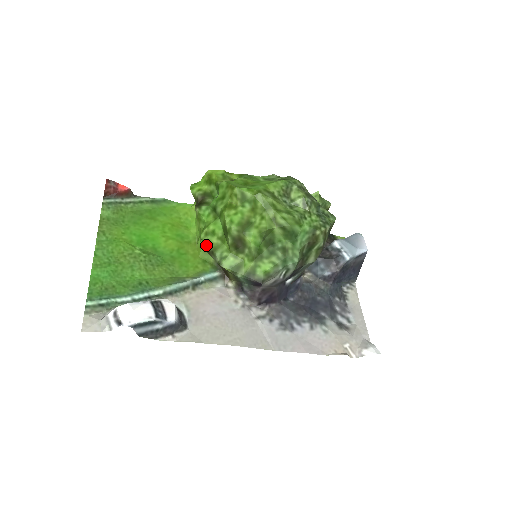
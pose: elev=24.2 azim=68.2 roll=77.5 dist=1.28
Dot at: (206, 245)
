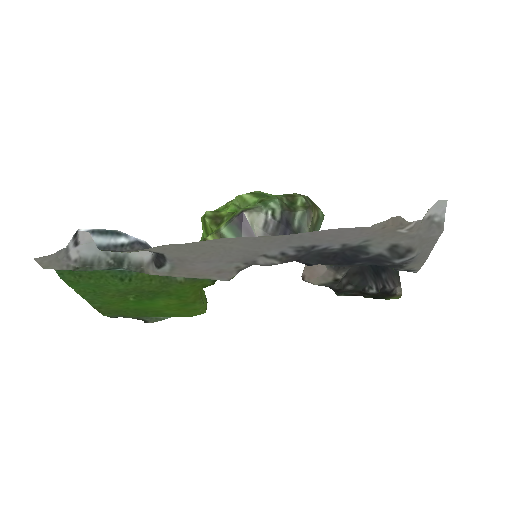
Dot at: occluded
